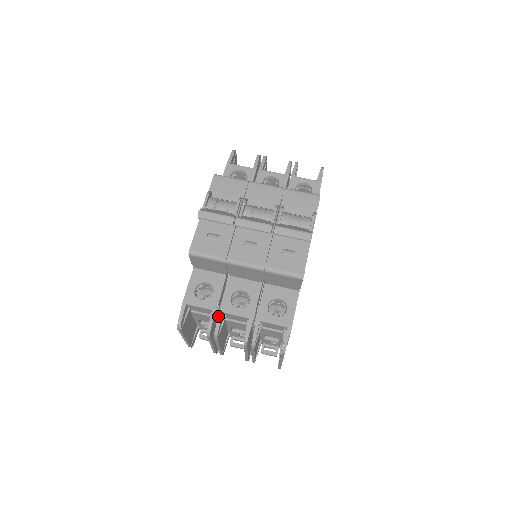
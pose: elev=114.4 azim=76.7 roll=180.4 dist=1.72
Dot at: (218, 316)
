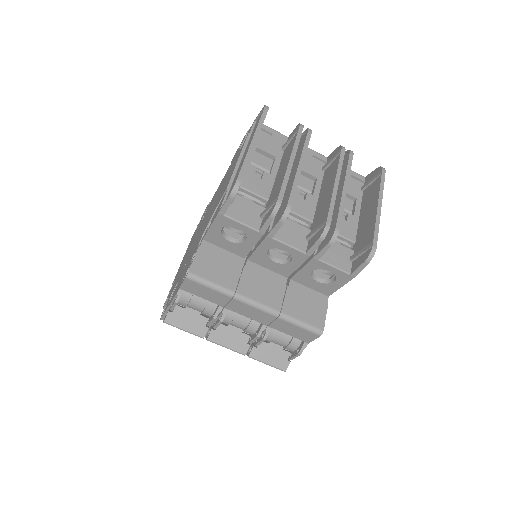
Dot at: occluded
